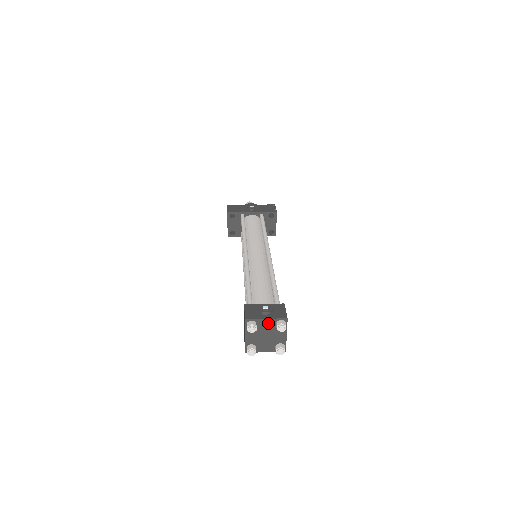
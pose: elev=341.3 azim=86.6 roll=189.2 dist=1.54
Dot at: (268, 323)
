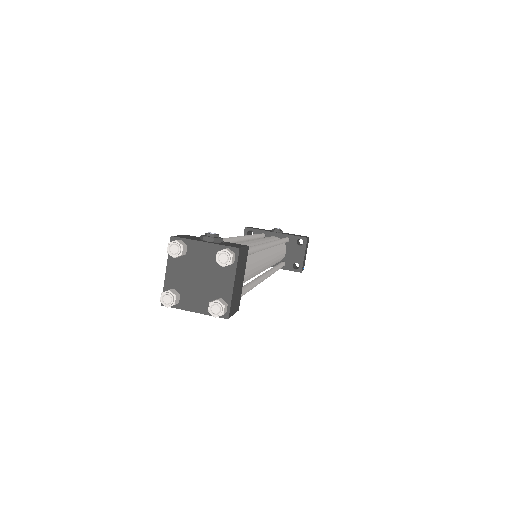
Dot at: (206, 251)
